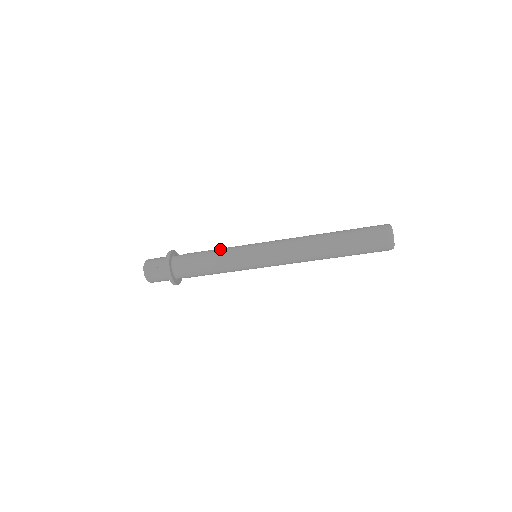
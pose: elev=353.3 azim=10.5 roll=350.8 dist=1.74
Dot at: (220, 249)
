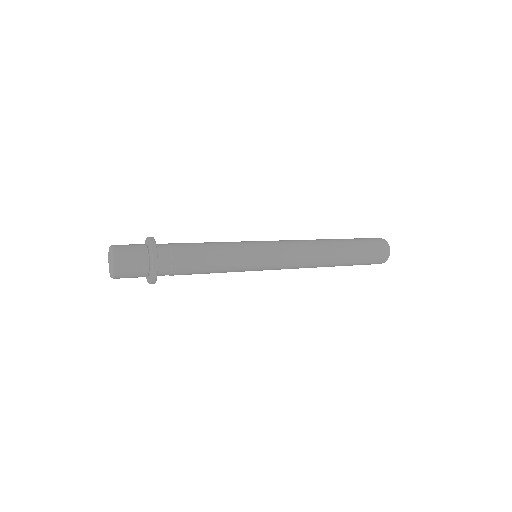
Dot at: (220, 245)
